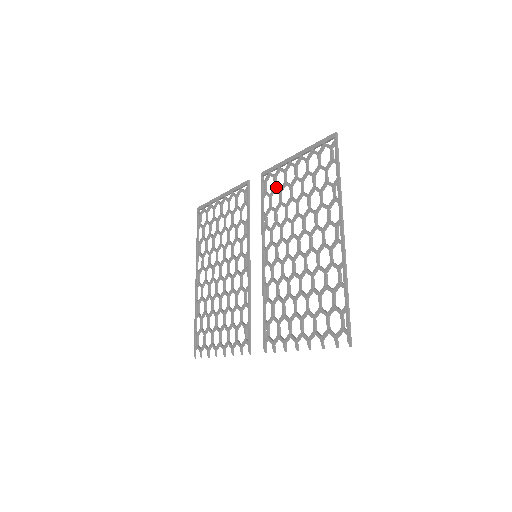
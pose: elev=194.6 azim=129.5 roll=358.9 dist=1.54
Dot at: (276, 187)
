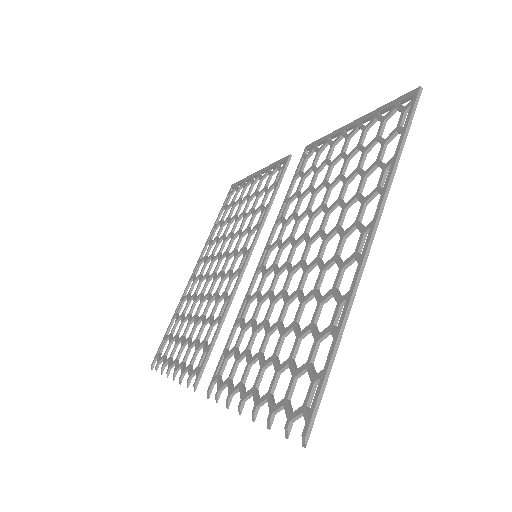
Dot at: (314, 165)
